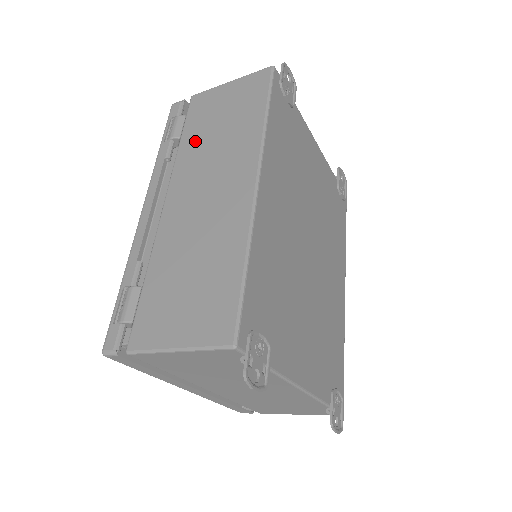
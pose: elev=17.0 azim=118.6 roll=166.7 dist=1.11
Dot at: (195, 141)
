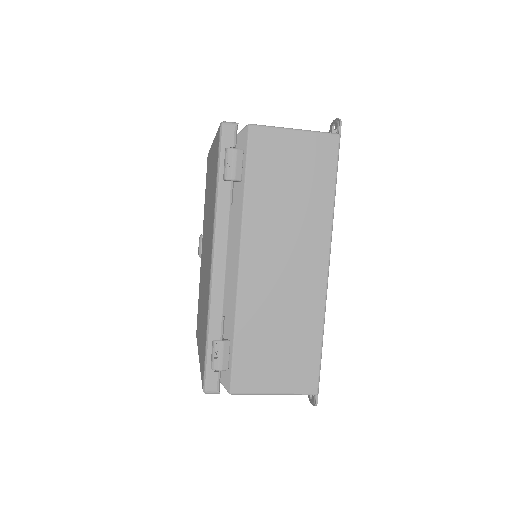
Dot at: (264, 198)
